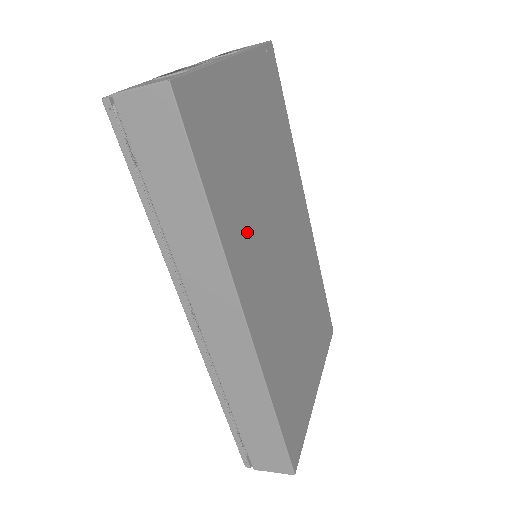
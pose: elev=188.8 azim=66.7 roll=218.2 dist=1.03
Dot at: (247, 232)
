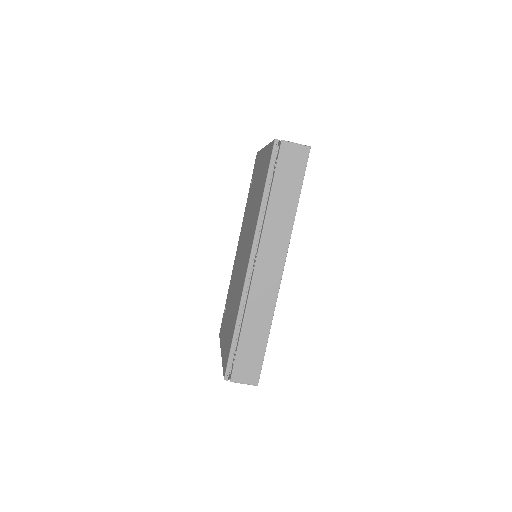
Dot at: occluded
